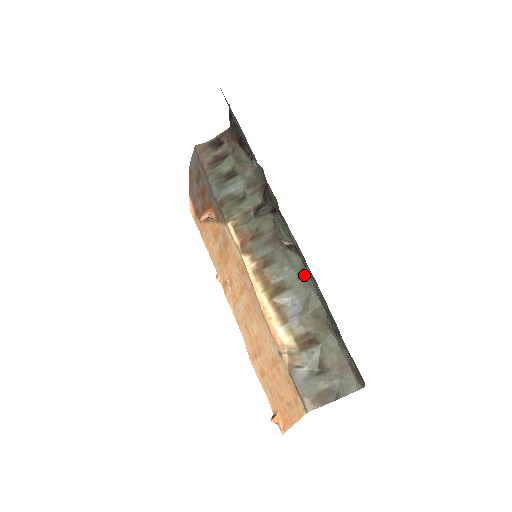
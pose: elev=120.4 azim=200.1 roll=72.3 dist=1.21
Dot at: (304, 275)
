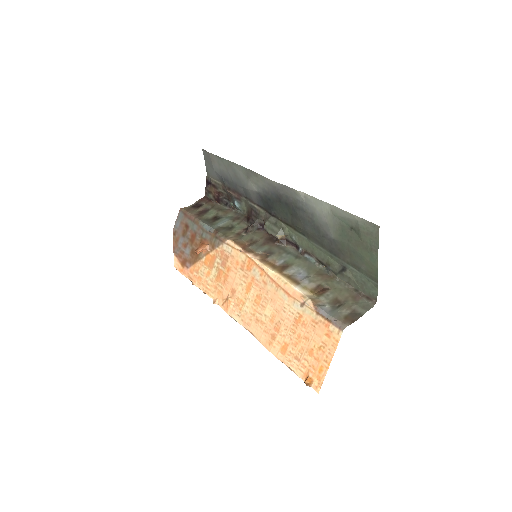
Dot at: (299, 255)
